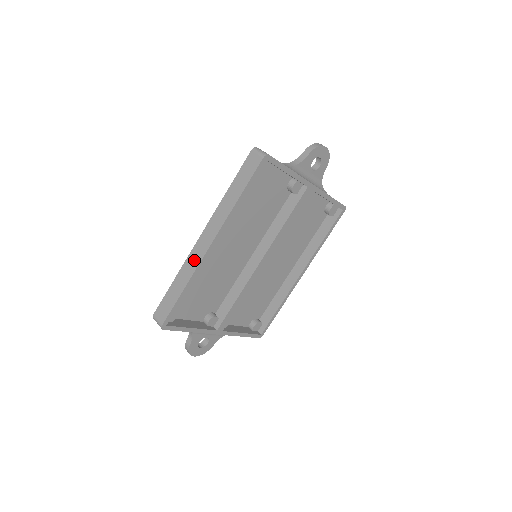
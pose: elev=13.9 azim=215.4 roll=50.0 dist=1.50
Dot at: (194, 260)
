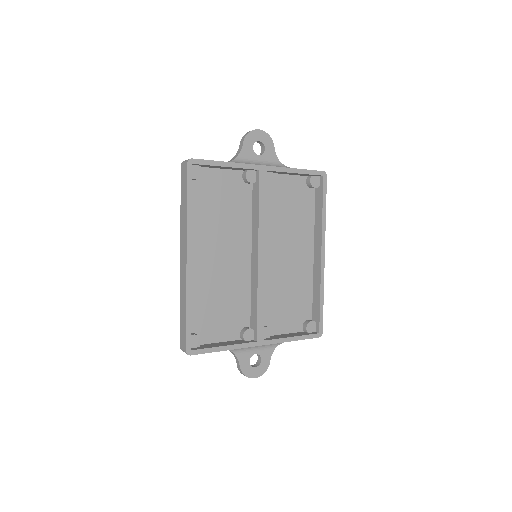
Dot at: (183, 280)
